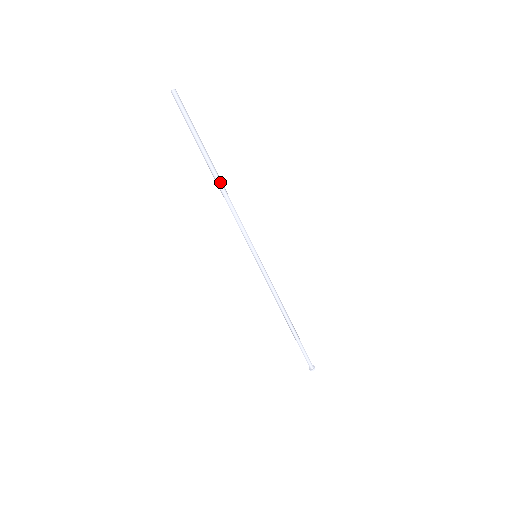
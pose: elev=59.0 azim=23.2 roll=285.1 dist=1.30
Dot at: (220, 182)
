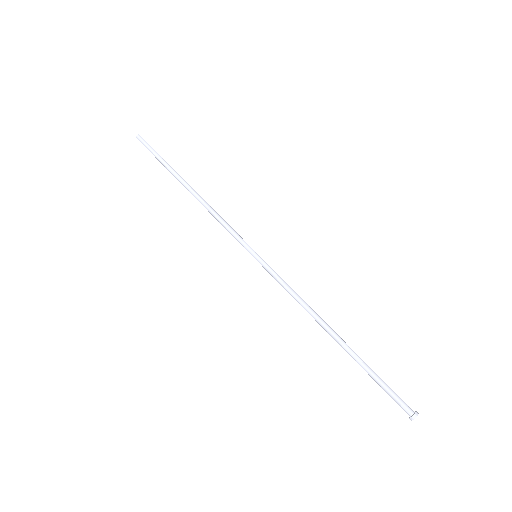
Dot at: (192, 191)
